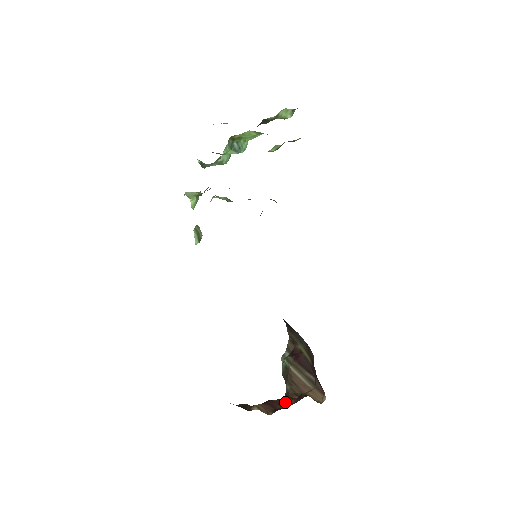
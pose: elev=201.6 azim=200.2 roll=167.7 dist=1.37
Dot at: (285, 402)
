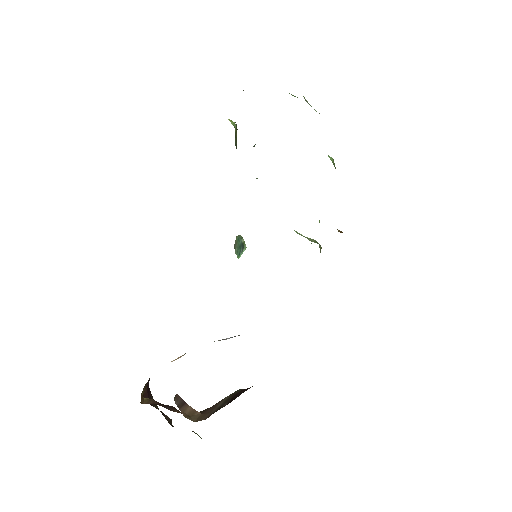
Dot at: (173, 409)
